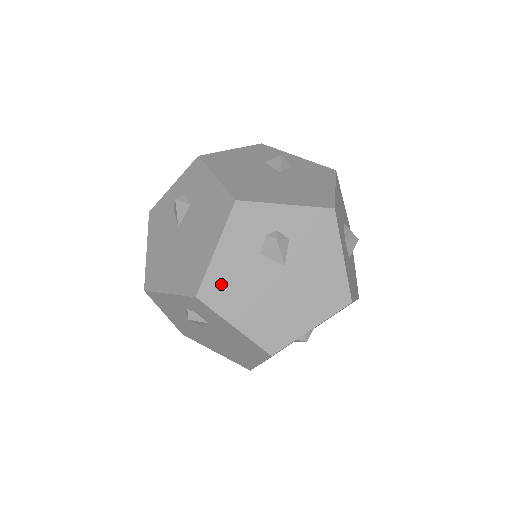
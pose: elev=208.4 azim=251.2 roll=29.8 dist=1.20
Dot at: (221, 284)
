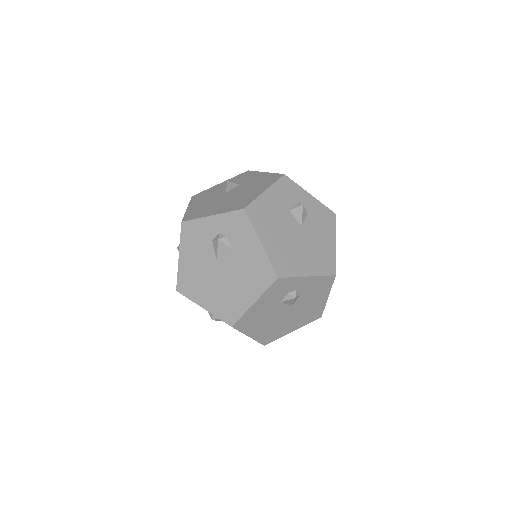
Dot at: (261, 211)
